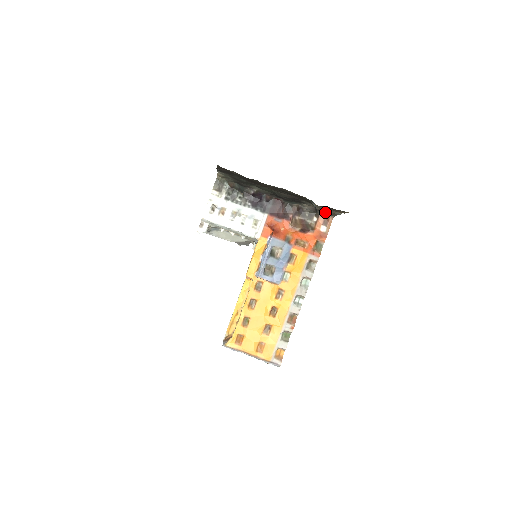
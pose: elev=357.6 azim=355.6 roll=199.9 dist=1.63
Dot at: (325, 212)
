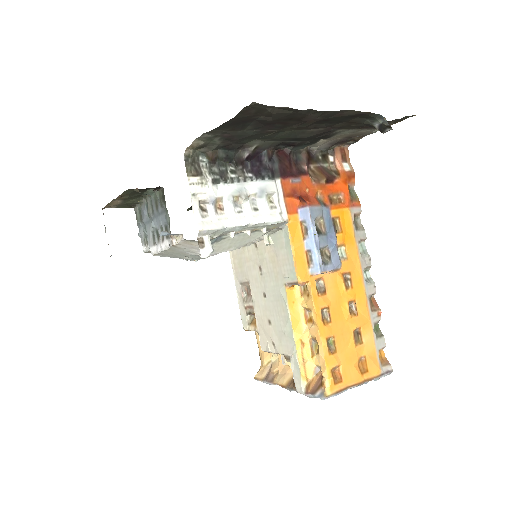
Dot at: (343, 142)
